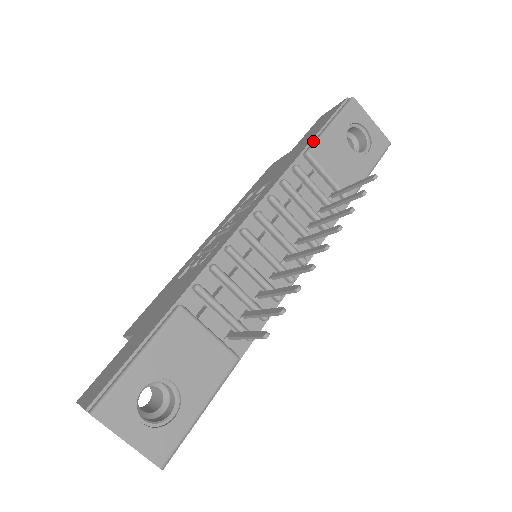
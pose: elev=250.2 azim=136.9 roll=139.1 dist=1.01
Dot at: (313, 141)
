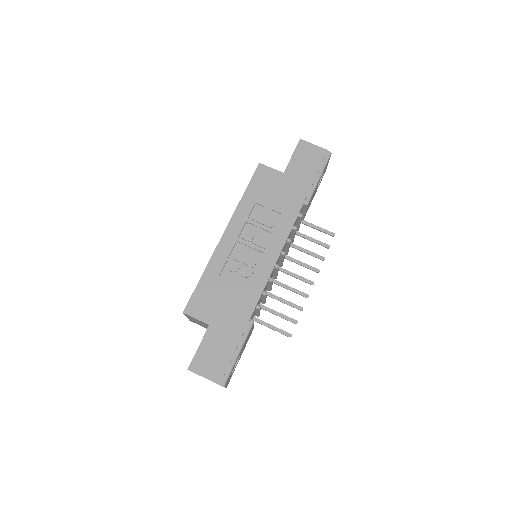
Dot at: (310, 192)
